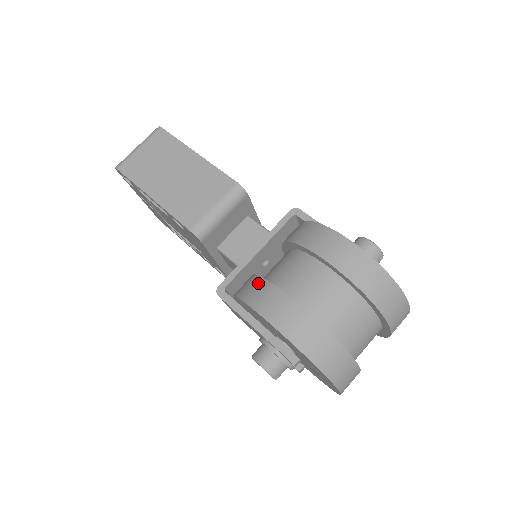
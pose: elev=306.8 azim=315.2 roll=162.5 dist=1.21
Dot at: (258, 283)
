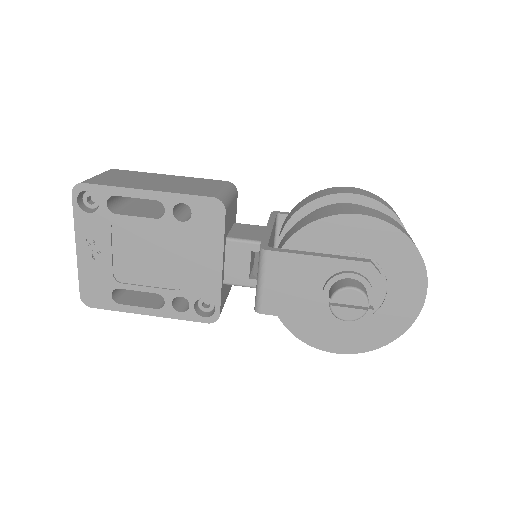
Dot at: (309, 216)
